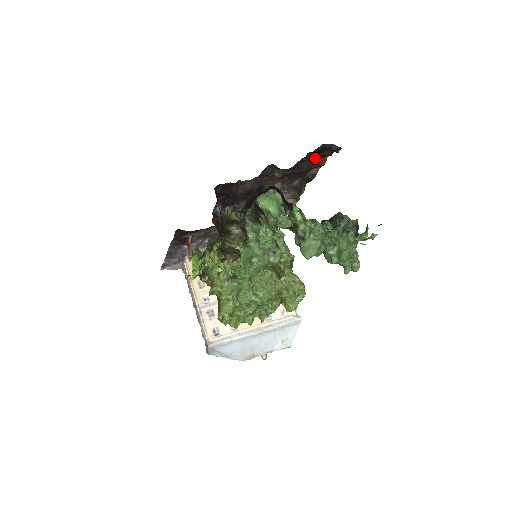
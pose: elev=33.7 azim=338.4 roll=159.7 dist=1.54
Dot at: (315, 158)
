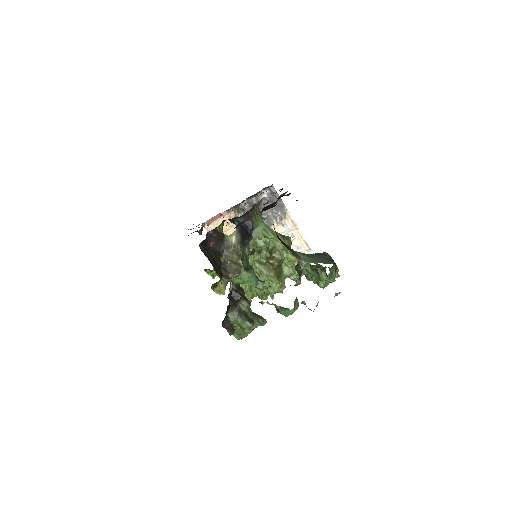
Dot at: occluded
